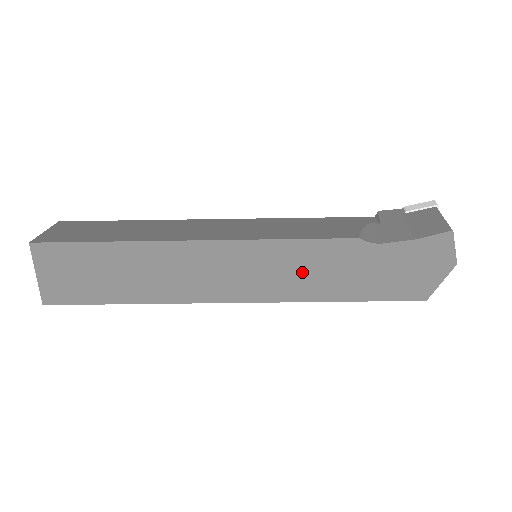
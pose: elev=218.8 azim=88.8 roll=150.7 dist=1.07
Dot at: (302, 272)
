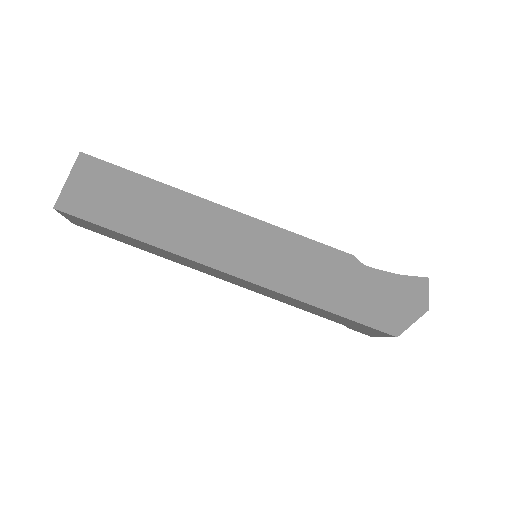
Dot at: (298, 267)
